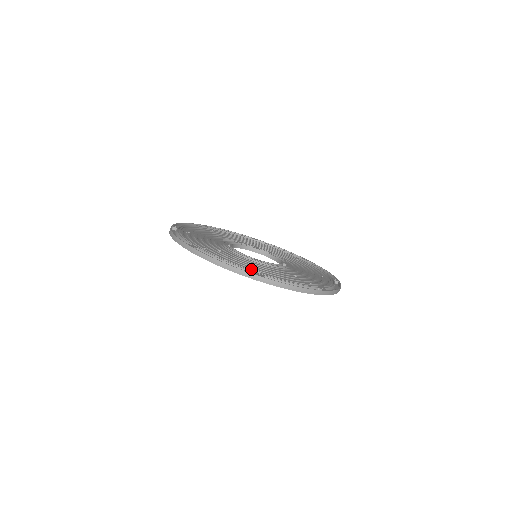
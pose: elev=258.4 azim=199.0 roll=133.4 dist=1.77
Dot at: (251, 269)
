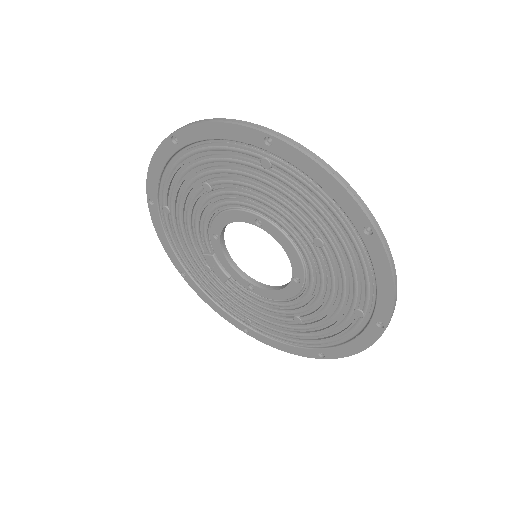
Dot at: (257, 157)
